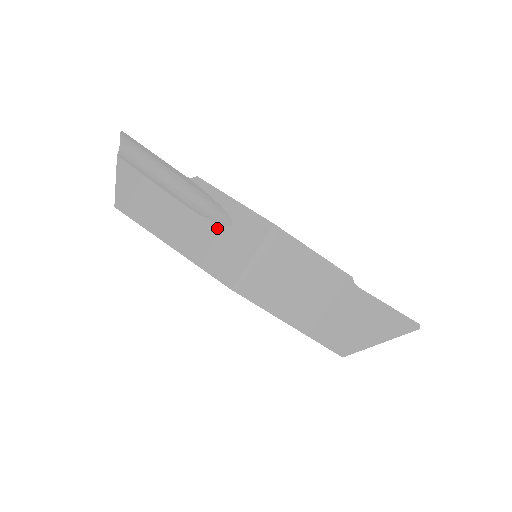
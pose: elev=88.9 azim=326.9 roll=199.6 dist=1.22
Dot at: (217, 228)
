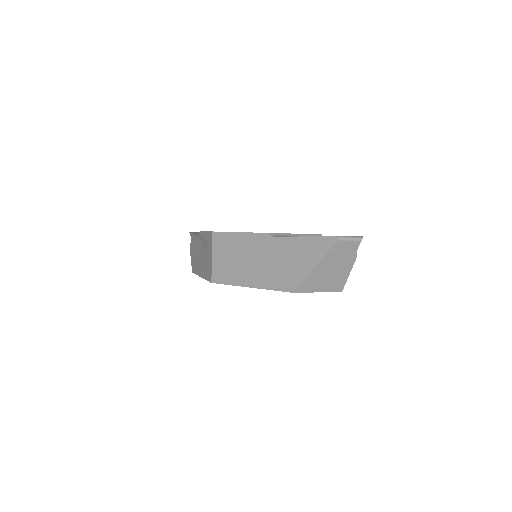
Dot at: (205, 253)
